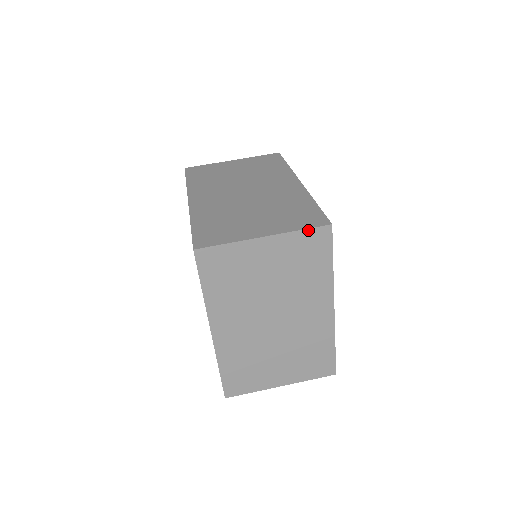
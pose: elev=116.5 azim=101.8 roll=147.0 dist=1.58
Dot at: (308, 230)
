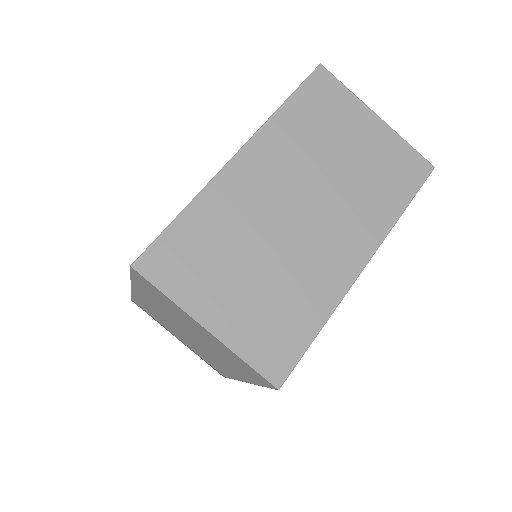
Dot at: (253, 368)
